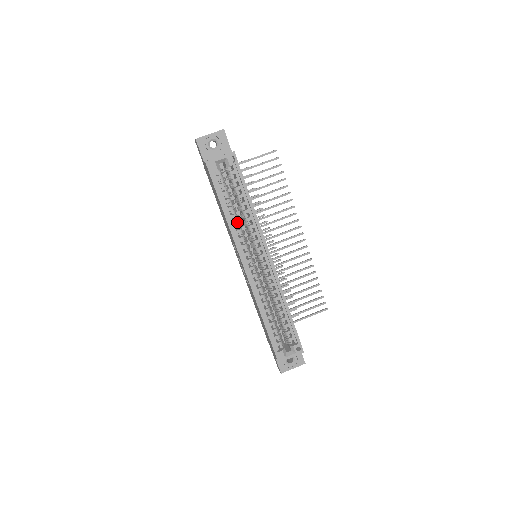
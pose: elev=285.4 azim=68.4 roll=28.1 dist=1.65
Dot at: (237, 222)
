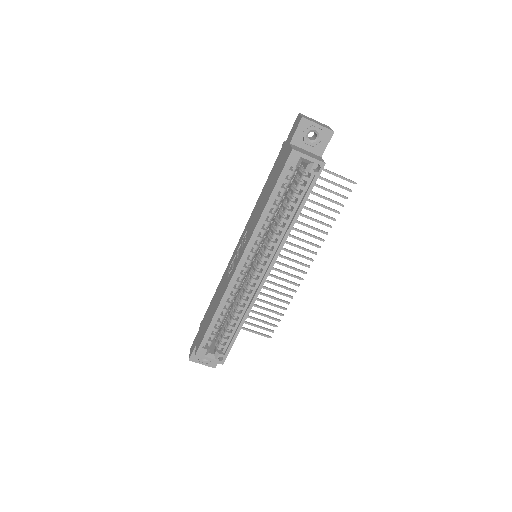
Dot at: (269, 222)
